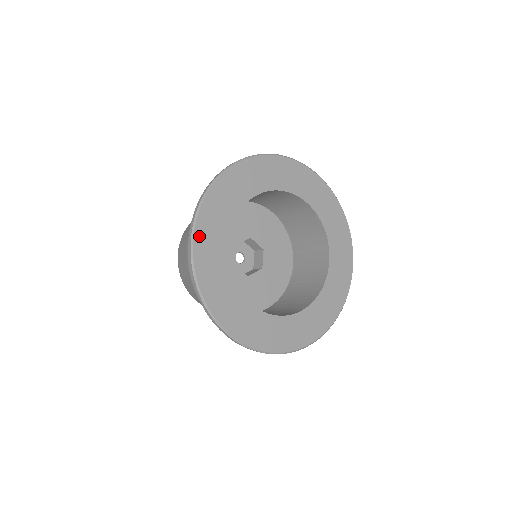
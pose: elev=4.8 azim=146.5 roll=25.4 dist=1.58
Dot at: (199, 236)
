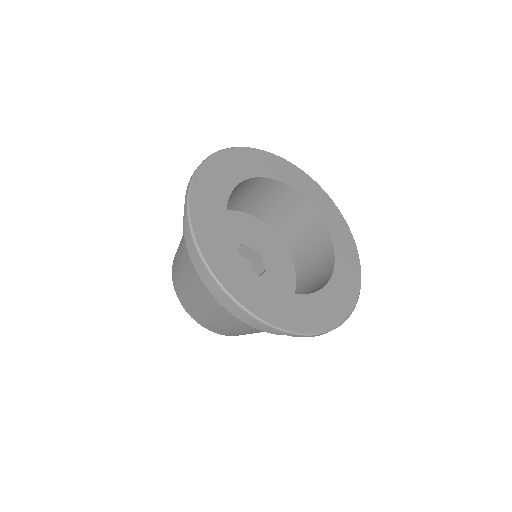
Dot at: (199, 231)
